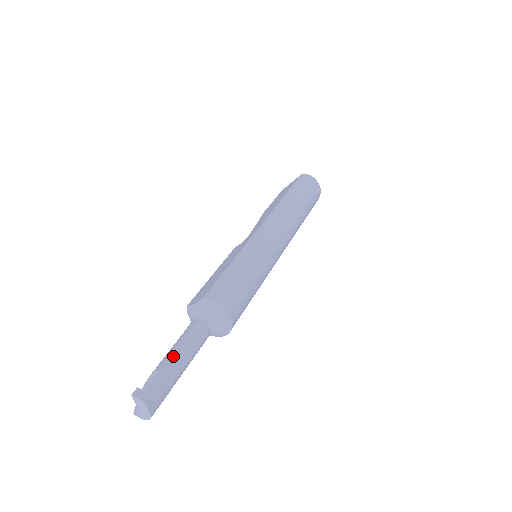
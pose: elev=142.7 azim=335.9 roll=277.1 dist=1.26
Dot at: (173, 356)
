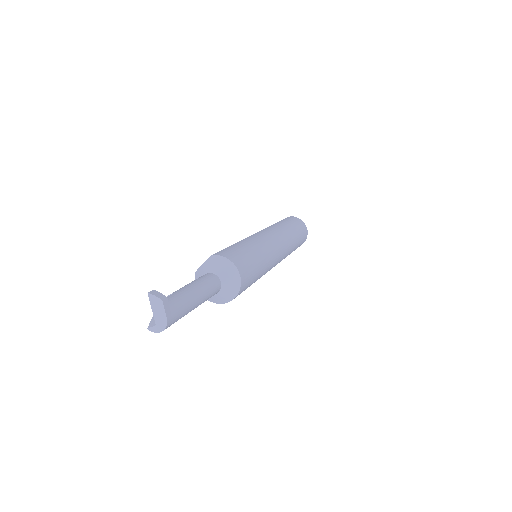
Dot at: (186, 287)
